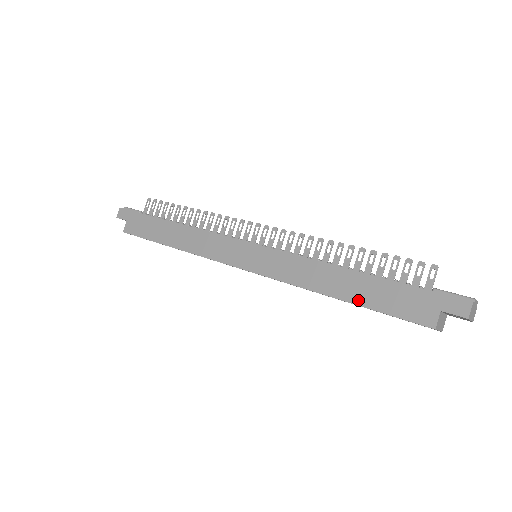
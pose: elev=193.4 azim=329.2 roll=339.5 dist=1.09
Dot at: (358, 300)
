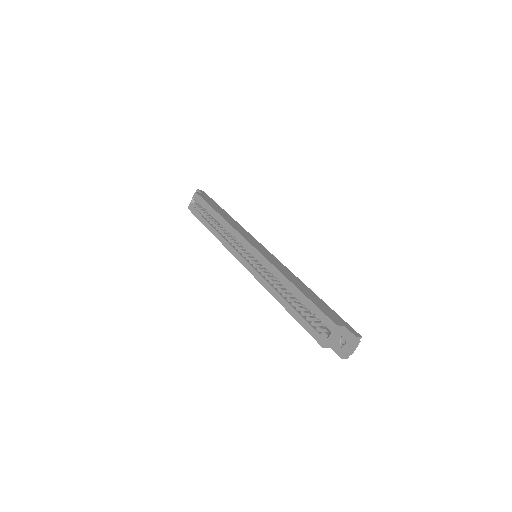
Dot at: (306, 294)
